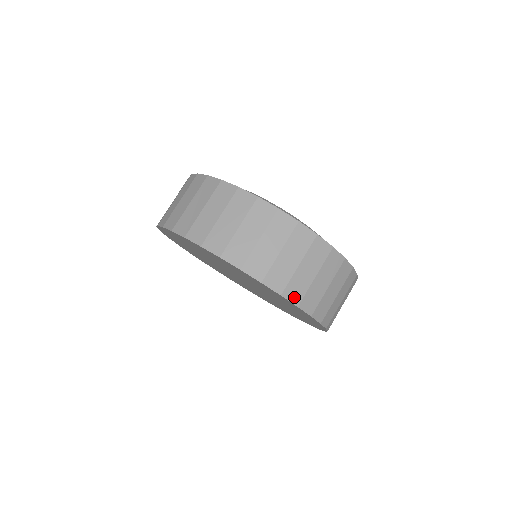
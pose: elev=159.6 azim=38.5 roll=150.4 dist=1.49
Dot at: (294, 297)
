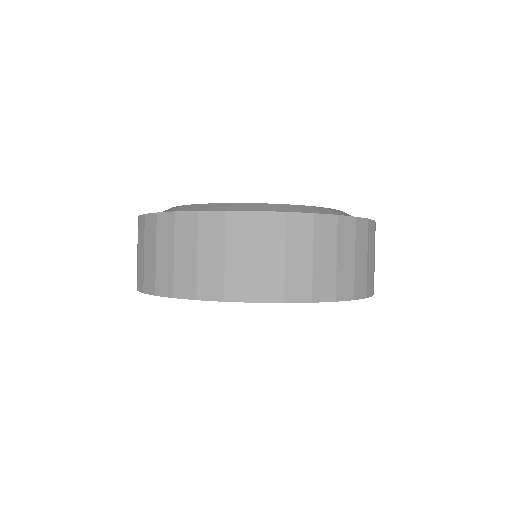
Dot at: (373, 288)
